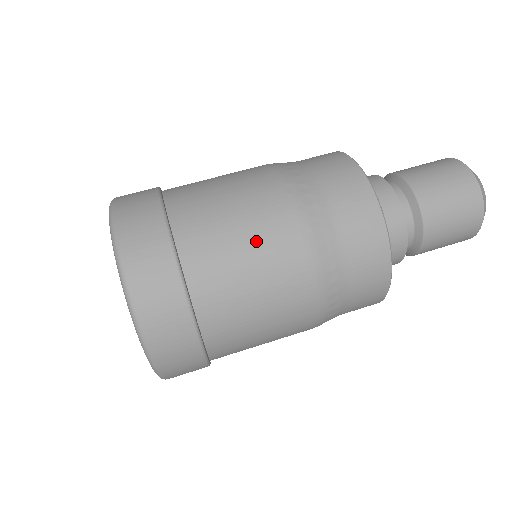
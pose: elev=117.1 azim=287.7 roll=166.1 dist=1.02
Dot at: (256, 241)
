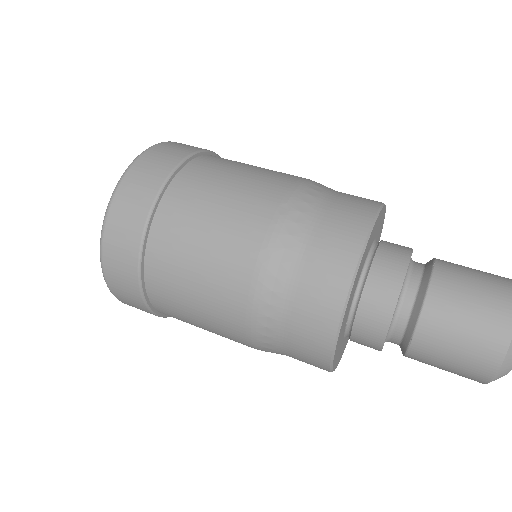
Dot at: (219, 236)
